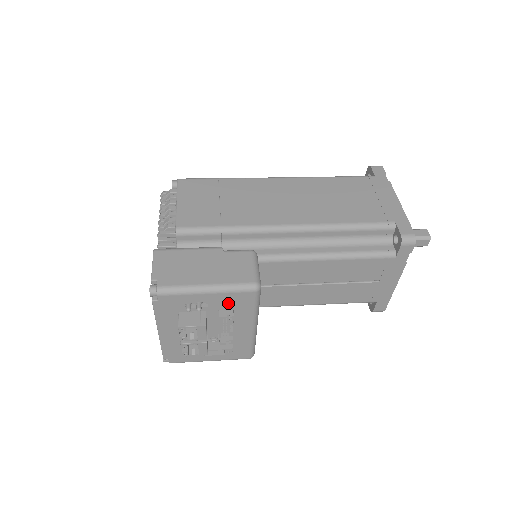
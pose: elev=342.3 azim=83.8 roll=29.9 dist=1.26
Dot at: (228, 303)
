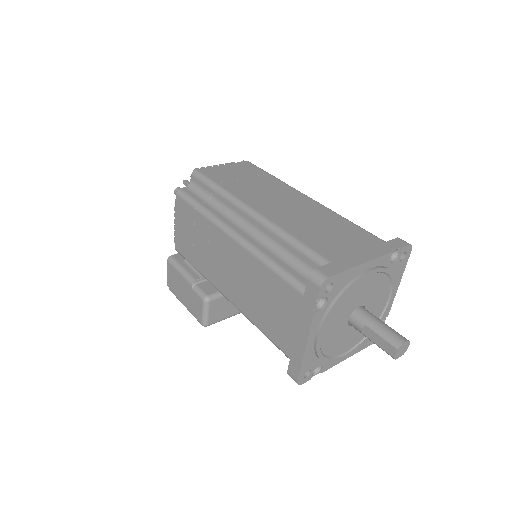
Dot at: occluded
